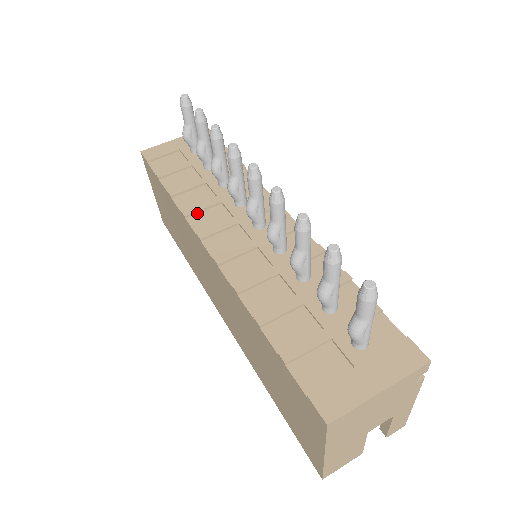
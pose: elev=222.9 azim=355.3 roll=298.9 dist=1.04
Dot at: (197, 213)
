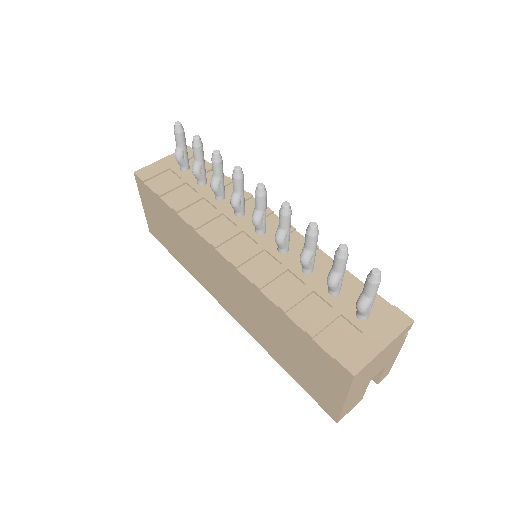
Dot at: (204, 225)
